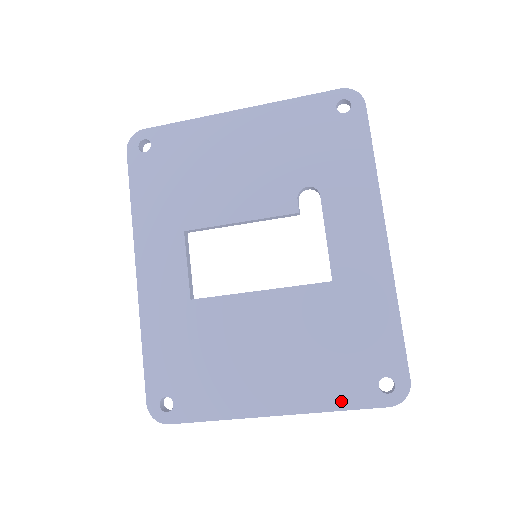
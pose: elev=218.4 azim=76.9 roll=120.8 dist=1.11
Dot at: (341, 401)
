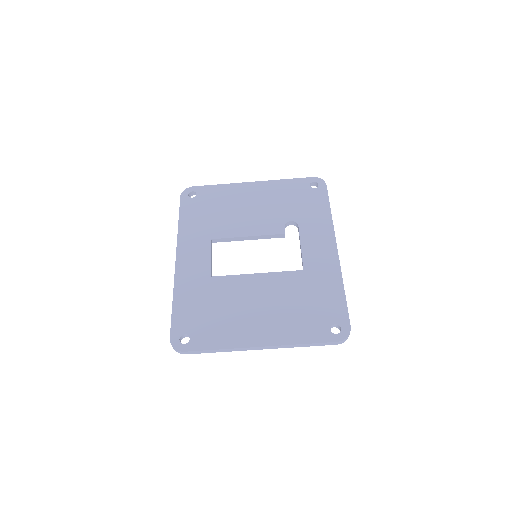
Dot at: (306, 338)
